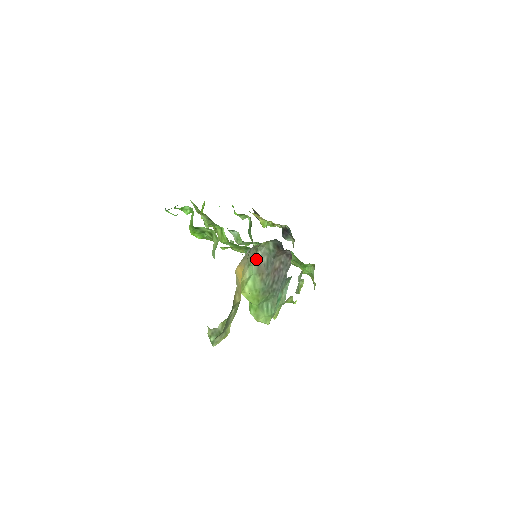
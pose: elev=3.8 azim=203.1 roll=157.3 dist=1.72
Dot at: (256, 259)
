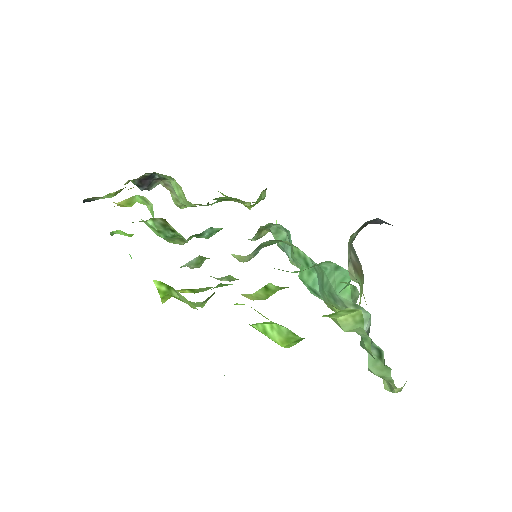
Dot at: (350, 267)
